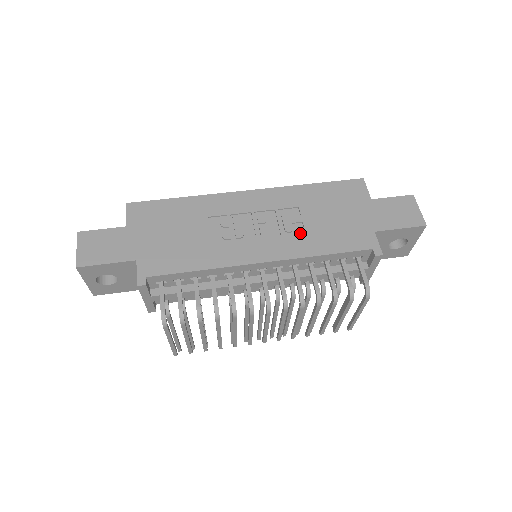
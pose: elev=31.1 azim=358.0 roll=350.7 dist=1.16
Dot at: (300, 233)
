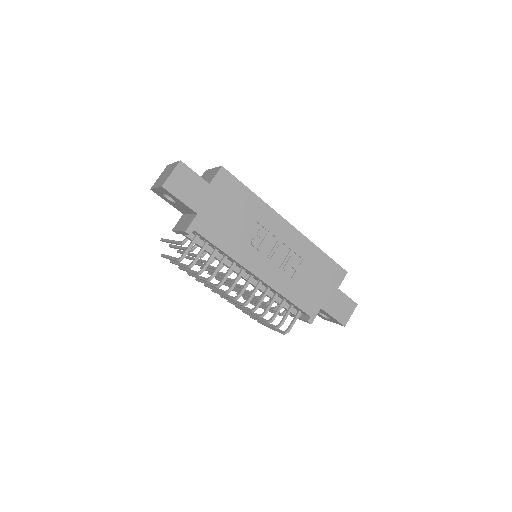
Dot at: (289, 276)
